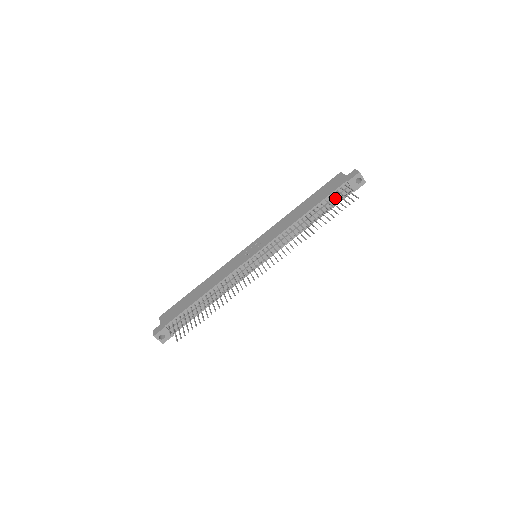
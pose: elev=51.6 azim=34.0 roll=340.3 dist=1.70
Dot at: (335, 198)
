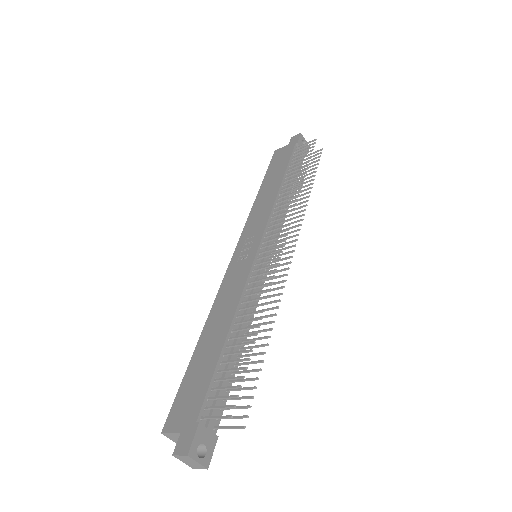
Dot at: occluded
